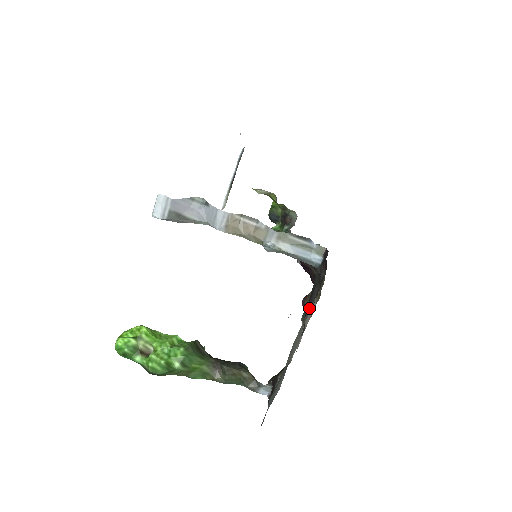
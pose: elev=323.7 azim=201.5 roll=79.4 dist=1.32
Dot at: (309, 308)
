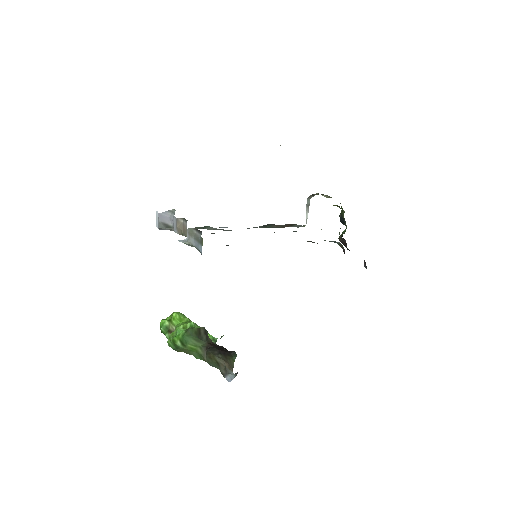
Dot at: occluded
